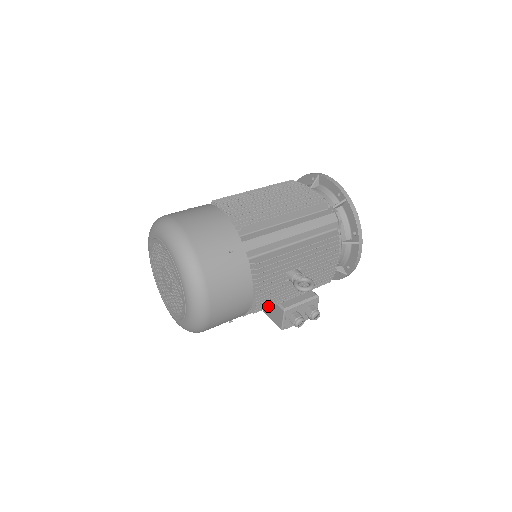
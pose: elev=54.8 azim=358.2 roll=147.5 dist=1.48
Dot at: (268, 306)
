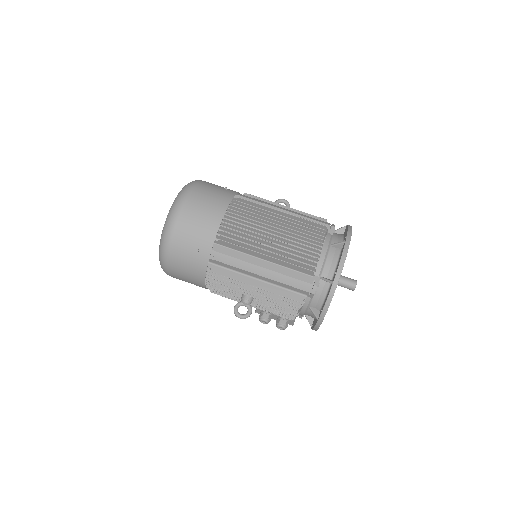
Dot at: occluded
